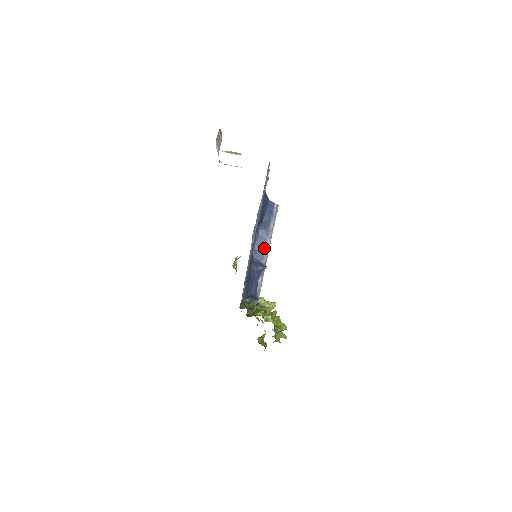
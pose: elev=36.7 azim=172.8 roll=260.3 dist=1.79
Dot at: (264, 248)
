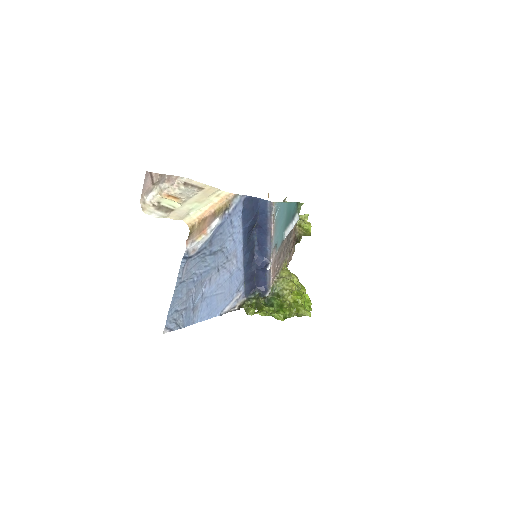
Dot at: (266, 245)
